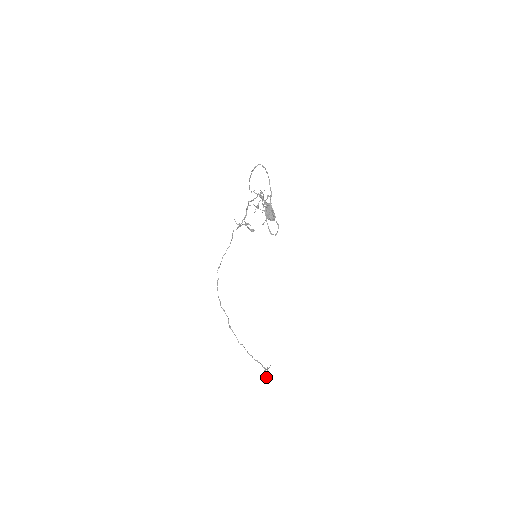
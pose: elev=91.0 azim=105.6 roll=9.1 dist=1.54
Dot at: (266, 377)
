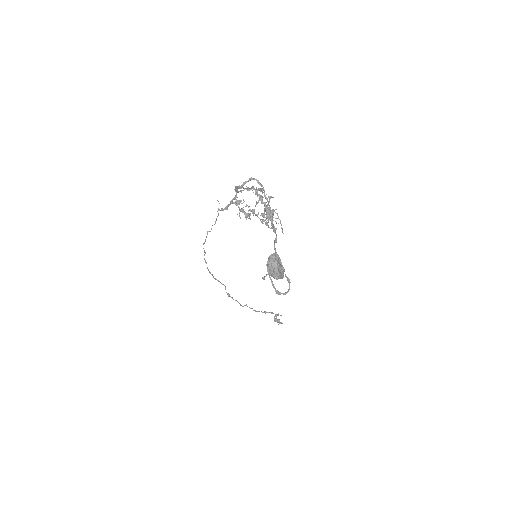
Dot at: (277, 321)
